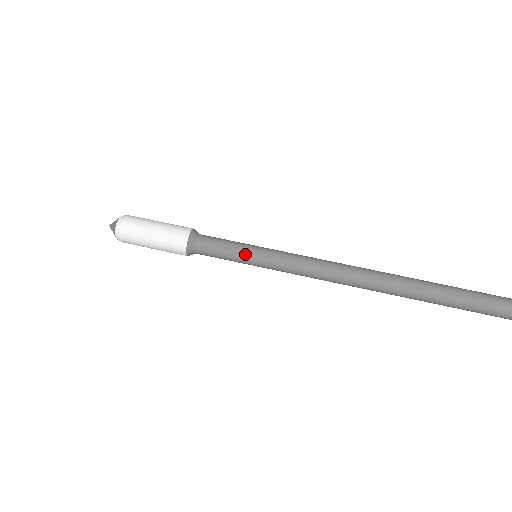
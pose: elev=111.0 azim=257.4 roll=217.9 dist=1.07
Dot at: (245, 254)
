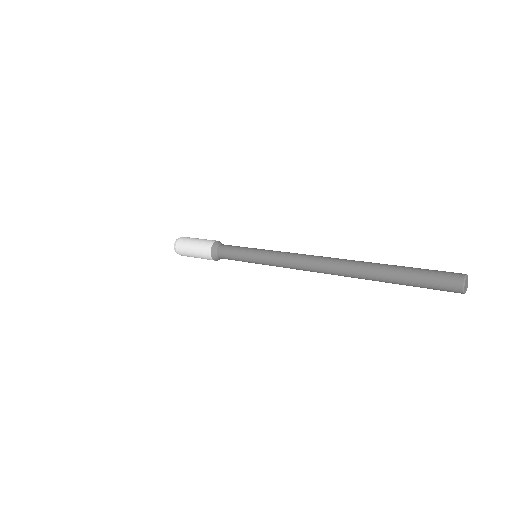
Dot at: (251, 248)
